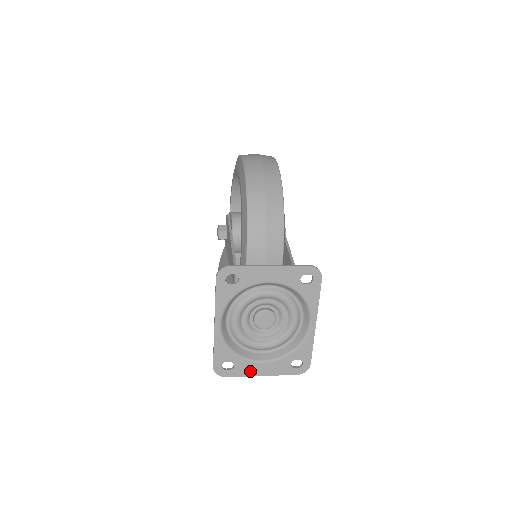
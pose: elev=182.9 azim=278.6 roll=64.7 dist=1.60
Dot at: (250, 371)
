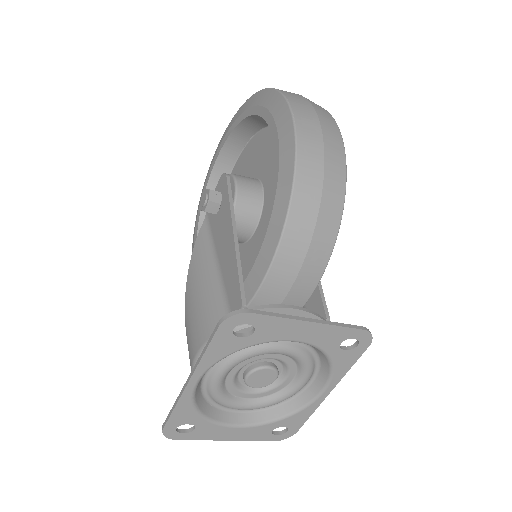
Dot at: (214, 435)
